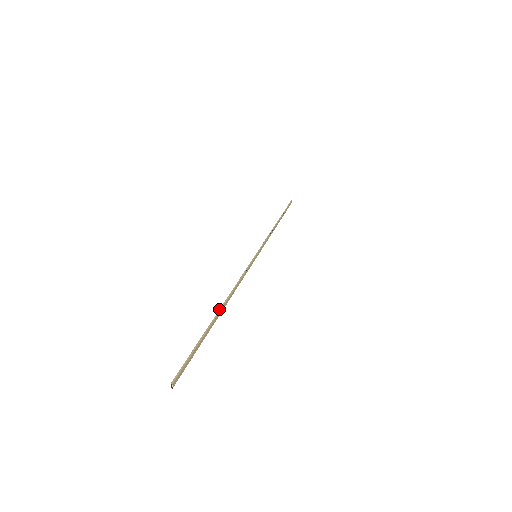
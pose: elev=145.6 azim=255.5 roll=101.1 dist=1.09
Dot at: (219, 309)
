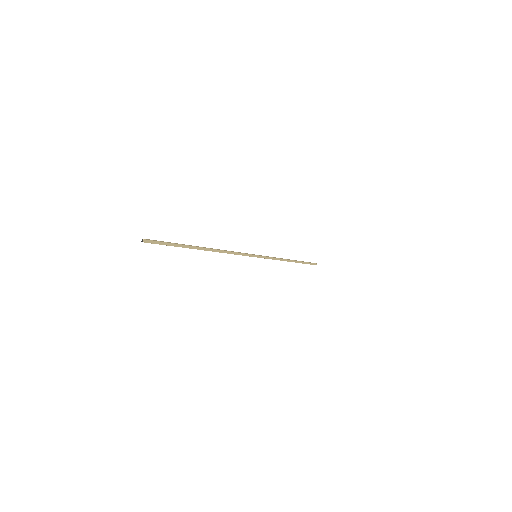
Dot at: (203, 247)
